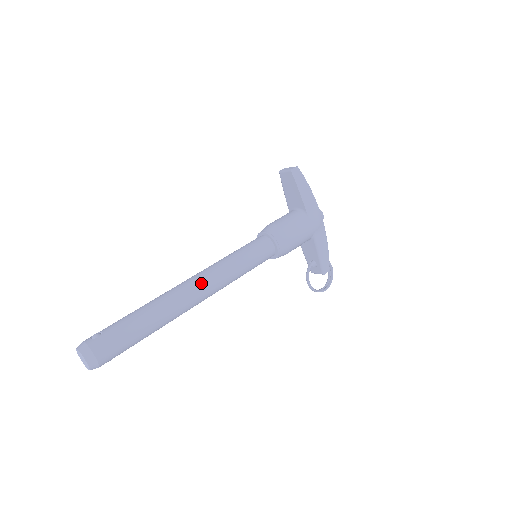
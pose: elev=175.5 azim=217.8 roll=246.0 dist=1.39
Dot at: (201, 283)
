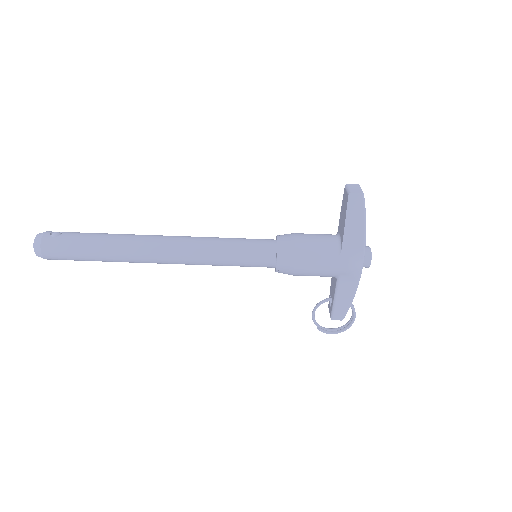
Dot at: (169, 248)
